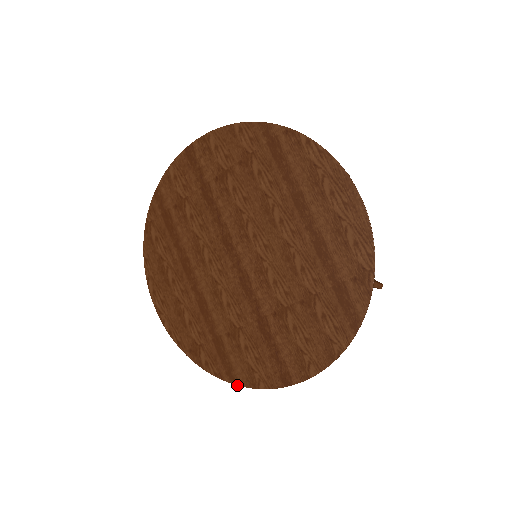
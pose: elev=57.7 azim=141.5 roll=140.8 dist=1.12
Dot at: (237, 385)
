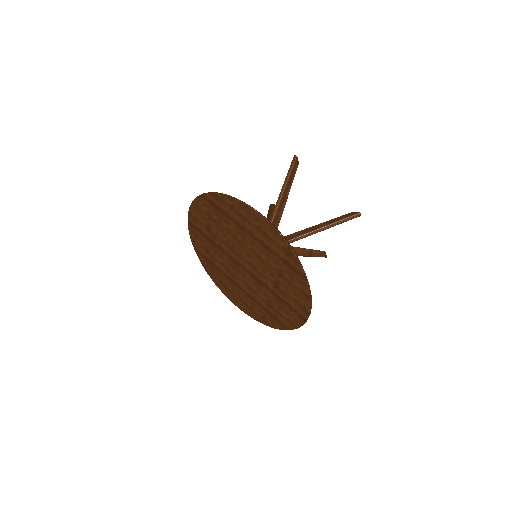
Dot at: occluded
